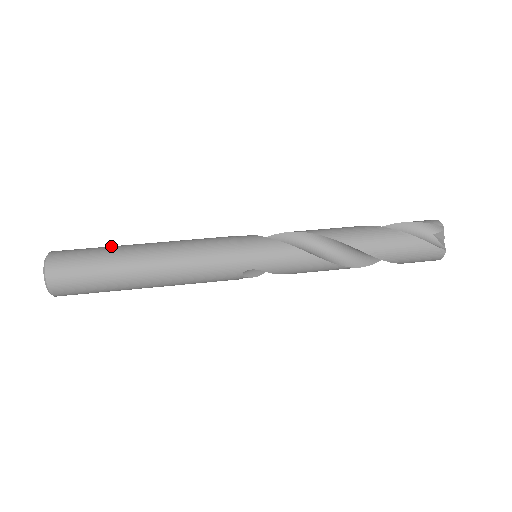
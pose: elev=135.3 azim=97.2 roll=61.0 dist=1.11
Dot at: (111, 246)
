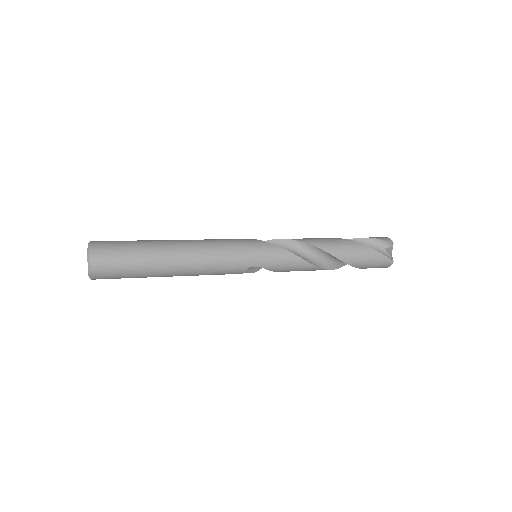
Dot at: (142, 240)
